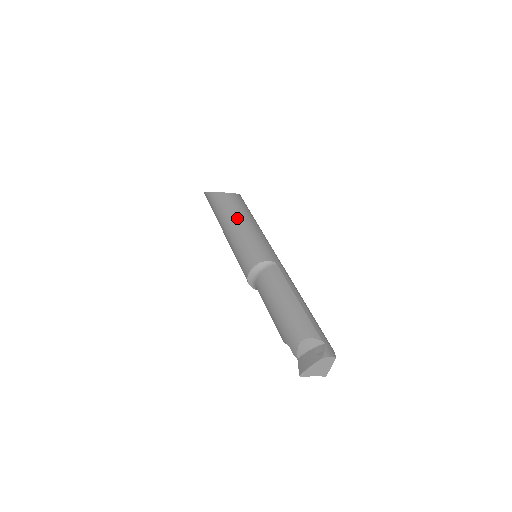
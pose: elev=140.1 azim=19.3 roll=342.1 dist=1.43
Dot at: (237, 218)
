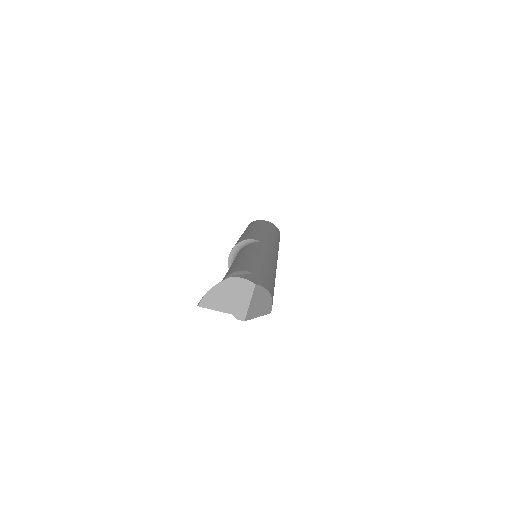
Dot at: (251, 227)
